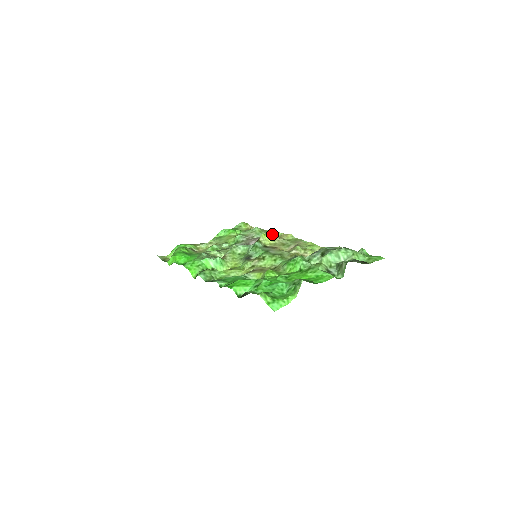
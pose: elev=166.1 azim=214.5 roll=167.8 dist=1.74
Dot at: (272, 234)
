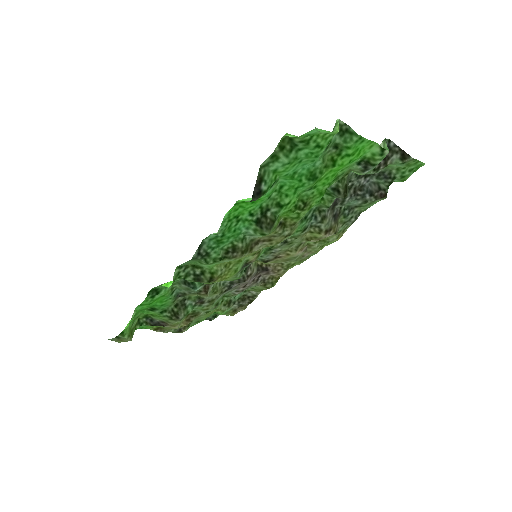
Dot at: (267, 288)
